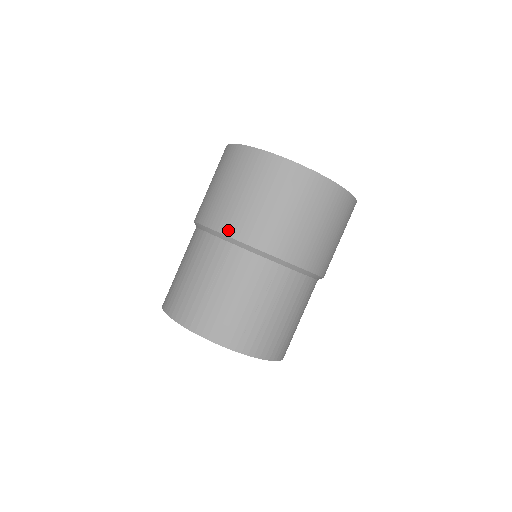
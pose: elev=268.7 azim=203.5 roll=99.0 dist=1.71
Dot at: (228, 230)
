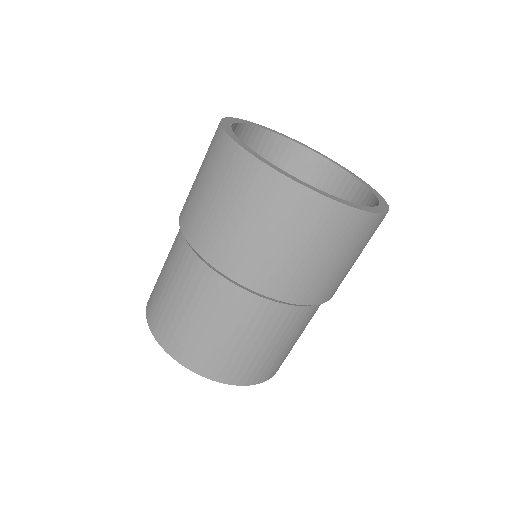
Dot at: (182, 222)
